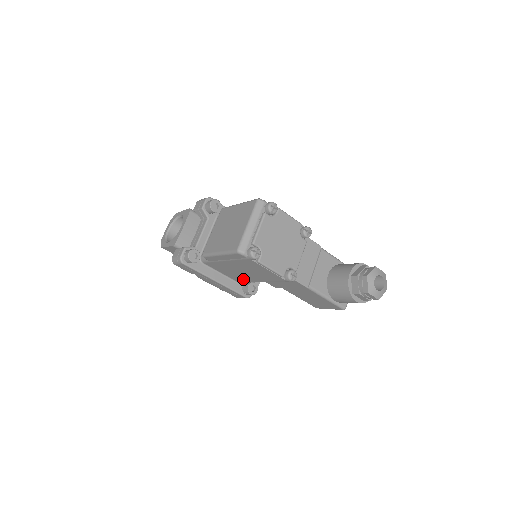
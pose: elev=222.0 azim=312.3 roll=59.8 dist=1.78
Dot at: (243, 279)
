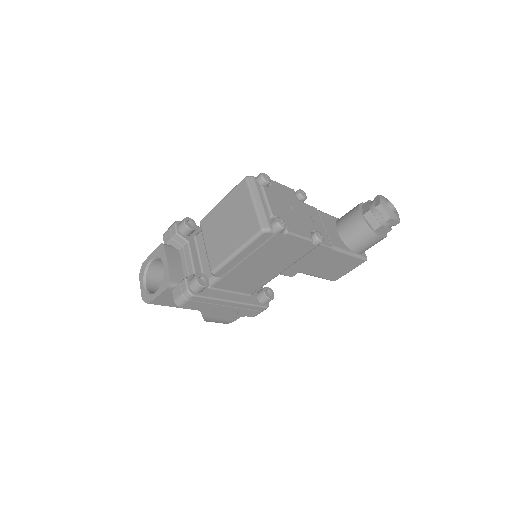
Dot at: (259, 283)
